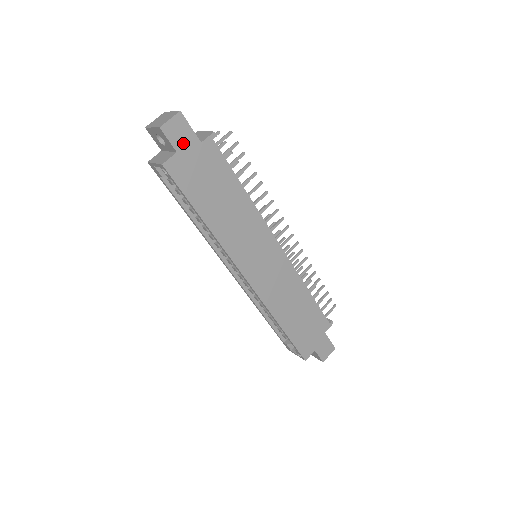
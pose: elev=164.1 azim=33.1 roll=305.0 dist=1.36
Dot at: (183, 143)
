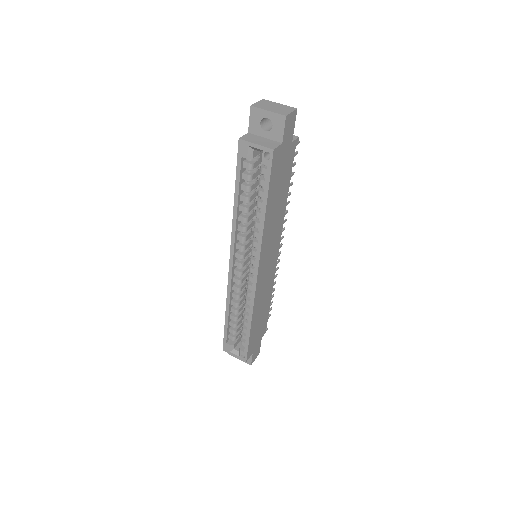
Dot at: (287, 137)
